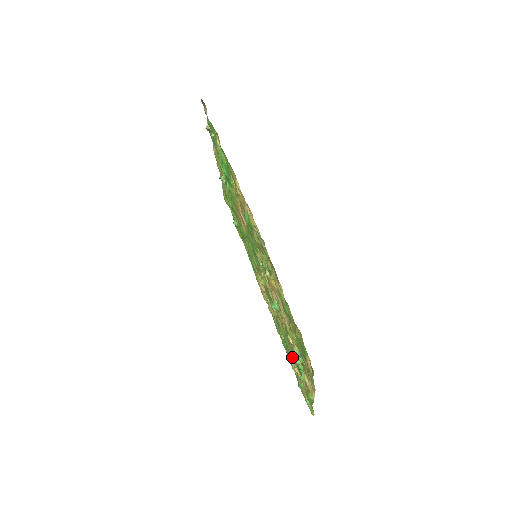
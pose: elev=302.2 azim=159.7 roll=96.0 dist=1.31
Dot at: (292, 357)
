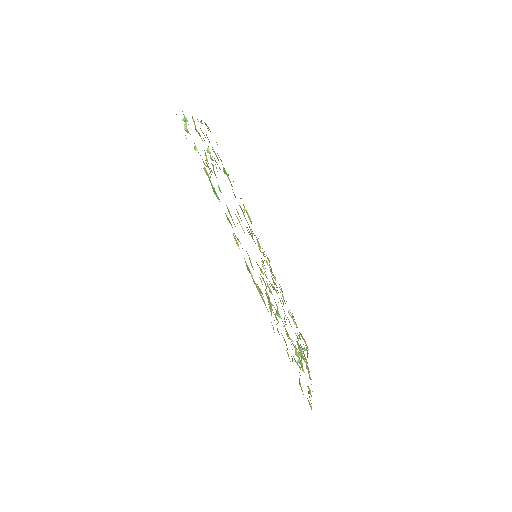
Dot at: occluded
